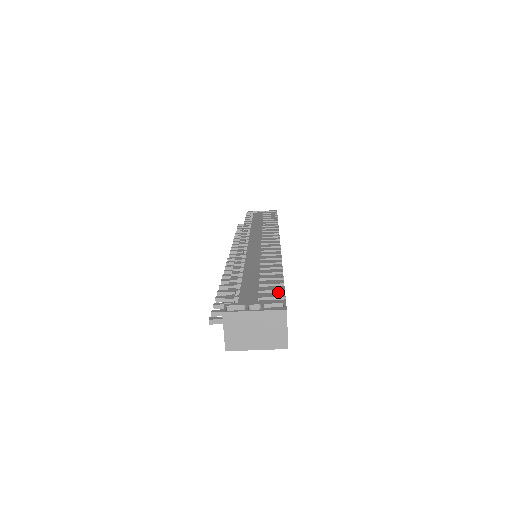
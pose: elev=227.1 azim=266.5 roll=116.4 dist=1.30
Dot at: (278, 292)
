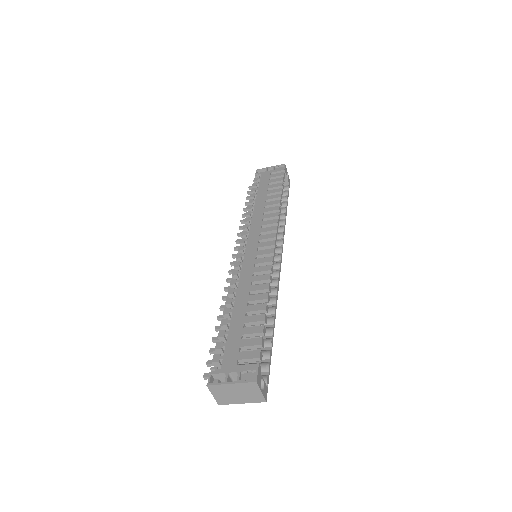
Dot at: (256, 346)
